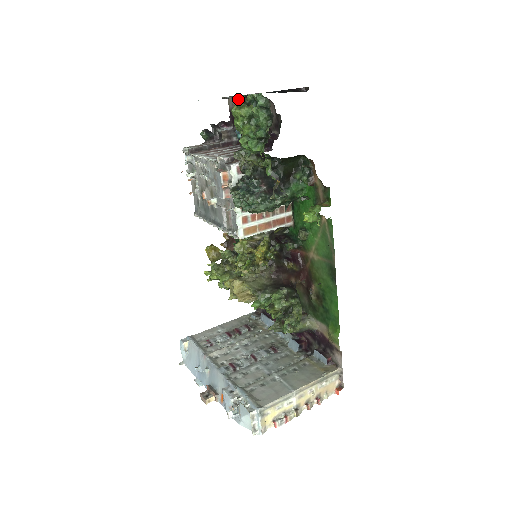
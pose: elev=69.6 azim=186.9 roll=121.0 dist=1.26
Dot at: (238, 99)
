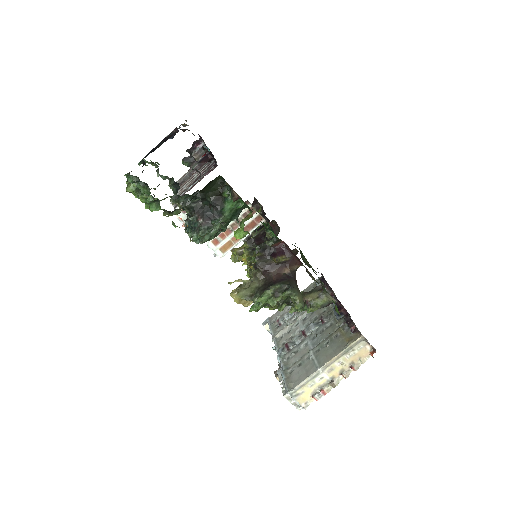
Dot at: occluded
